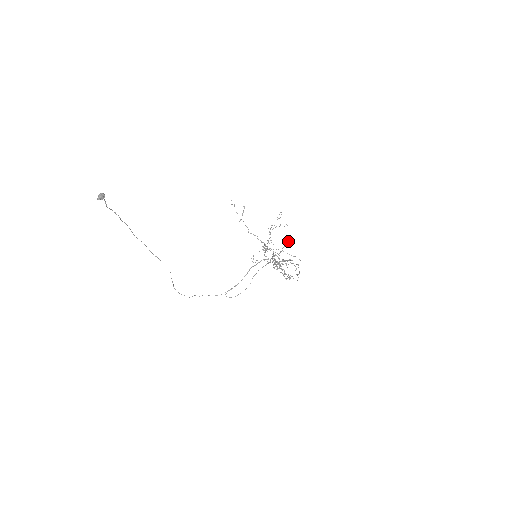
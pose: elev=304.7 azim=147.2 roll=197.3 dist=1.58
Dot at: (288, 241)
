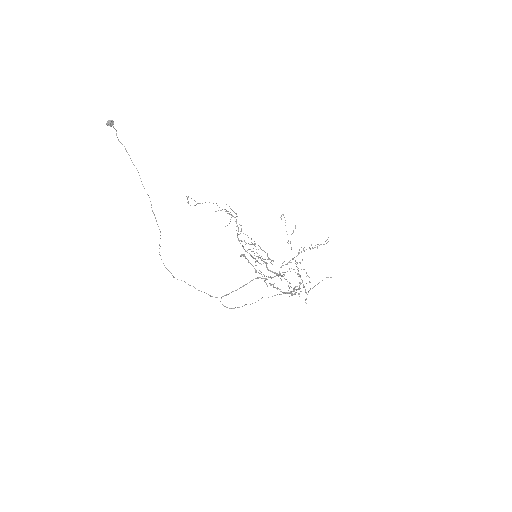
Dot at: (327, 277)
